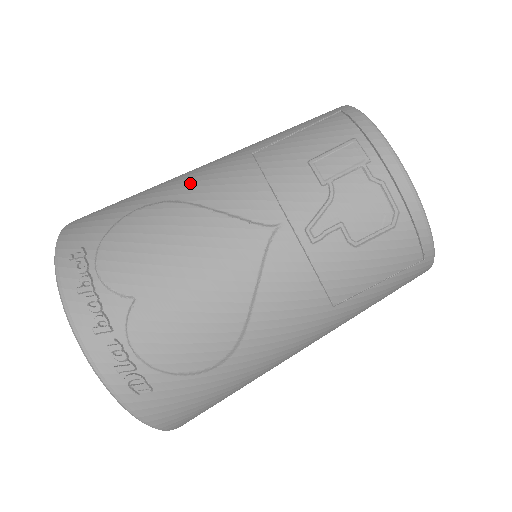
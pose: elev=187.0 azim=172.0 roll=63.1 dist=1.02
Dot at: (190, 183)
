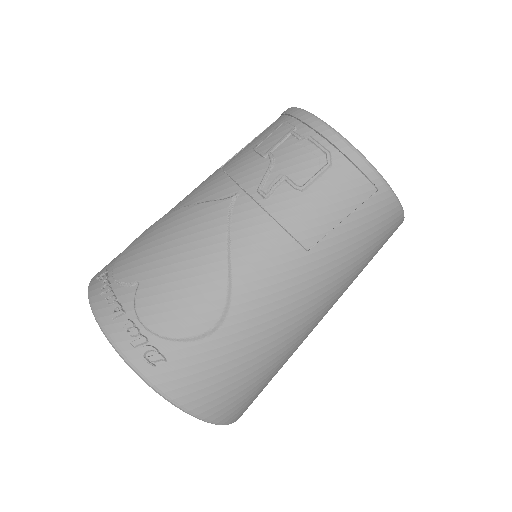
Dot at: (178, 203)
